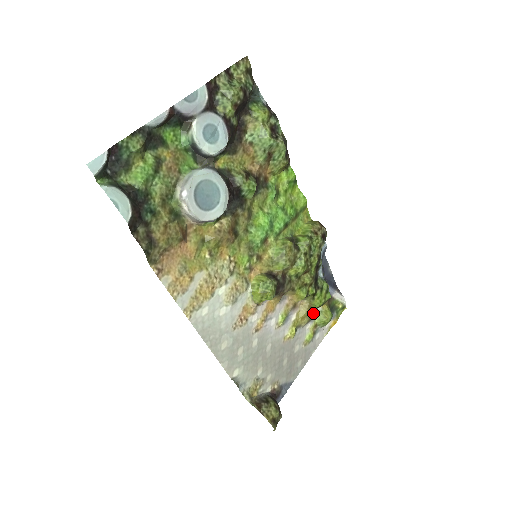
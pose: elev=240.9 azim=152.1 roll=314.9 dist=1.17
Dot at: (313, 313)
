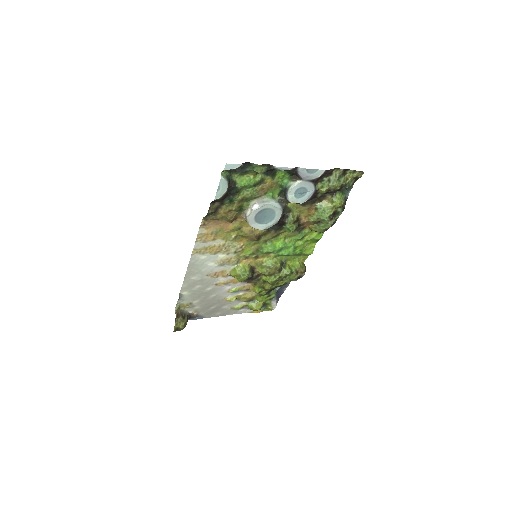
Dot at: (252, 300)
